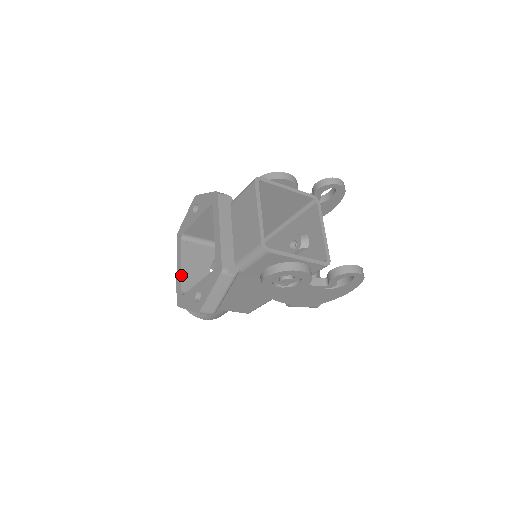
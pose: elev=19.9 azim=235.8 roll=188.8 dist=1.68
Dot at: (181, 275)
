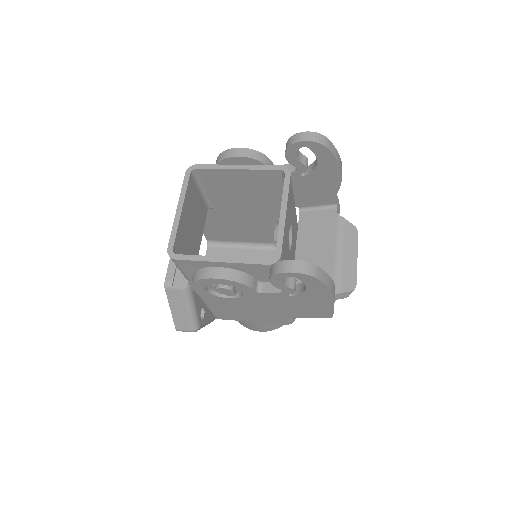
Dot at: occluded
